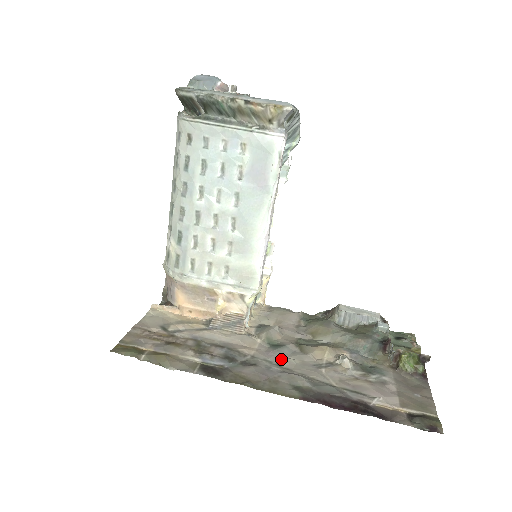
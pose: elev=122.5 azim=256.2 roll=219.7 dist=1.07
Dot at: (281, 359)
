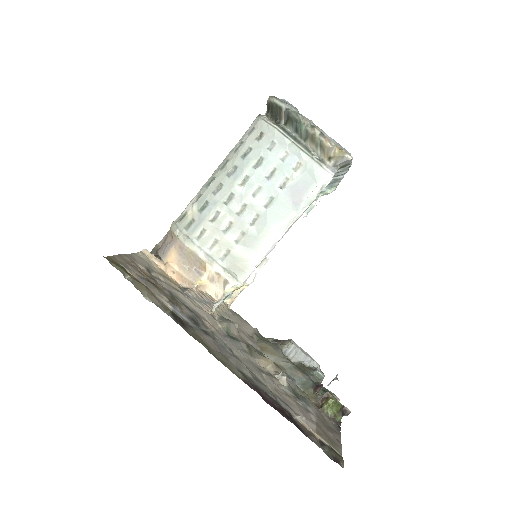
Dot at: (234, 347)
